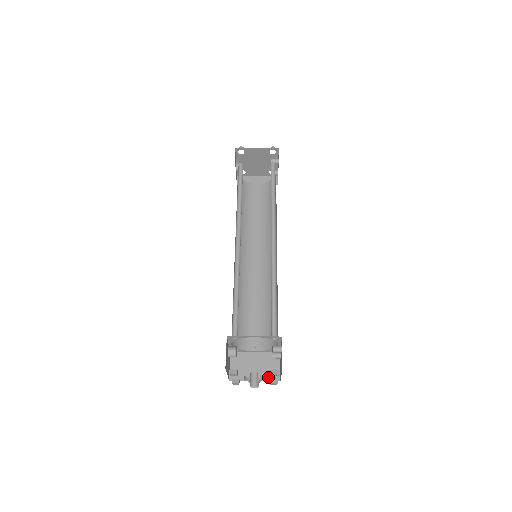
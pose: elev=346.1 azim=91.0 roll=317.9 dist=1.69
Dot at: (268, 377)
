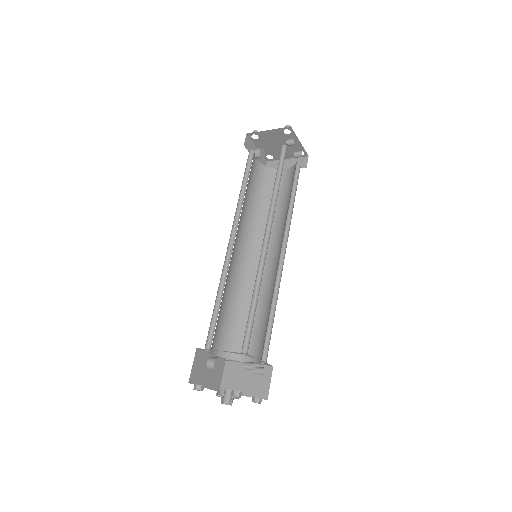
Dot at: (256, 393)
